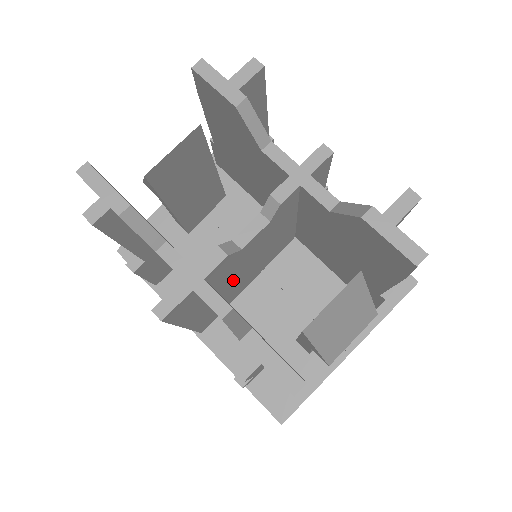
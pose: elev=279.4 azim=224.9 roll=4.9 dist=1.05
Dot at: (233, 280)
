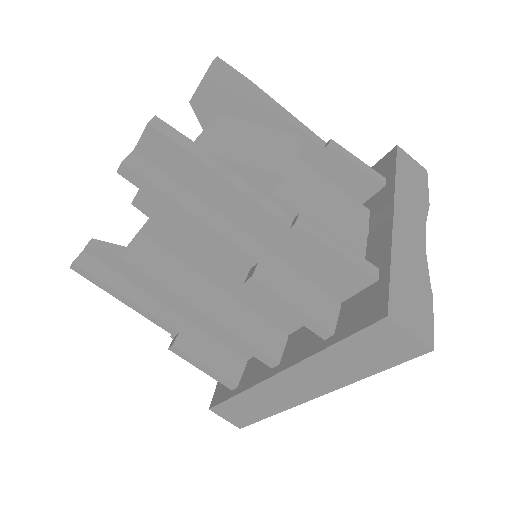
Dot at: occluded
